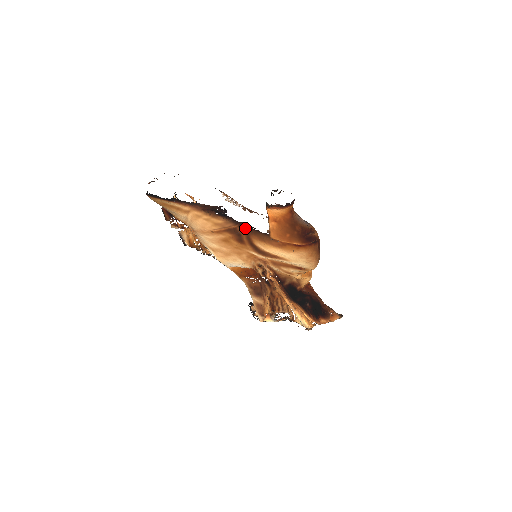
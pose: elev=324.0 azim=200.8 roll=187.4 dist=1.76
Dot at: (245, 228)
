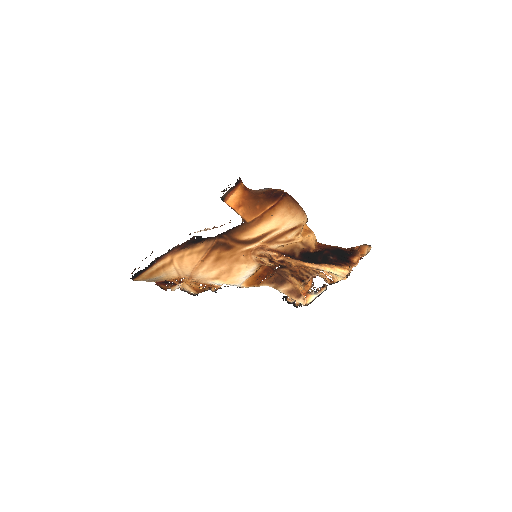
Dot at: (224, 235)
